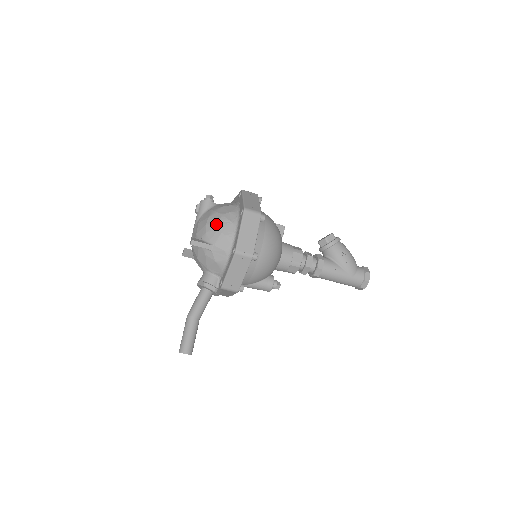
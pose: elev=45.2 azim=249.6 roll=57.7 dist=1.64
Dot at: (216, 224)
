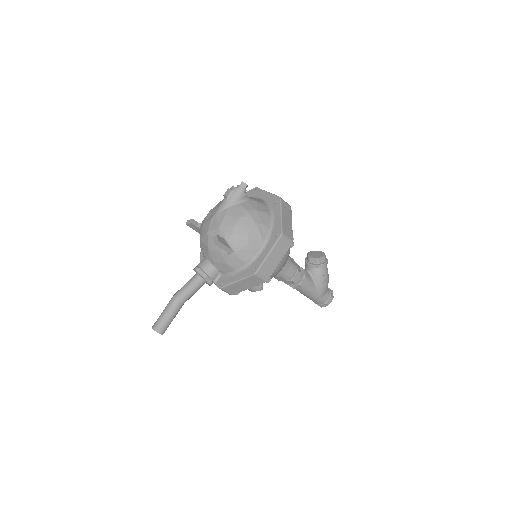
Dot at: (246, 232)
